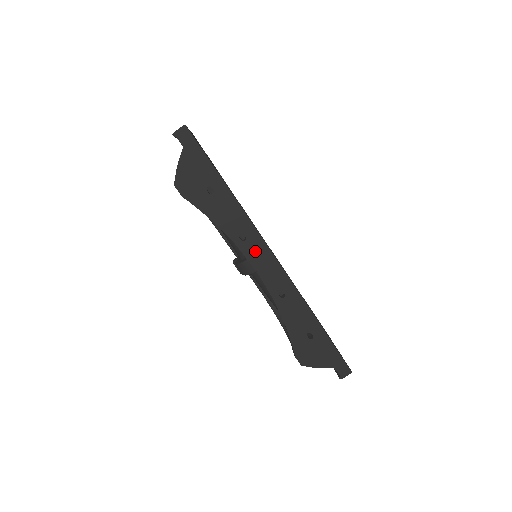
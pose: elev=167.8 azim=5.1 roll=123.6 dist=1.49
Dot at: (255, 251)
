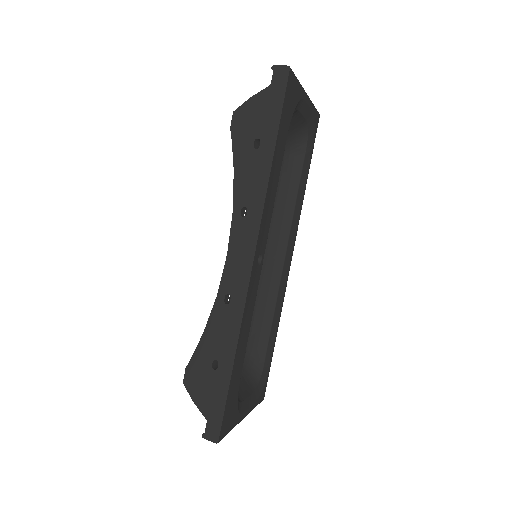
Dot at: (243, 235)
